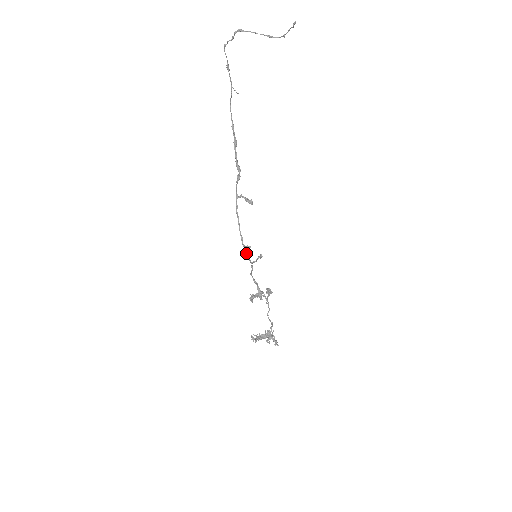
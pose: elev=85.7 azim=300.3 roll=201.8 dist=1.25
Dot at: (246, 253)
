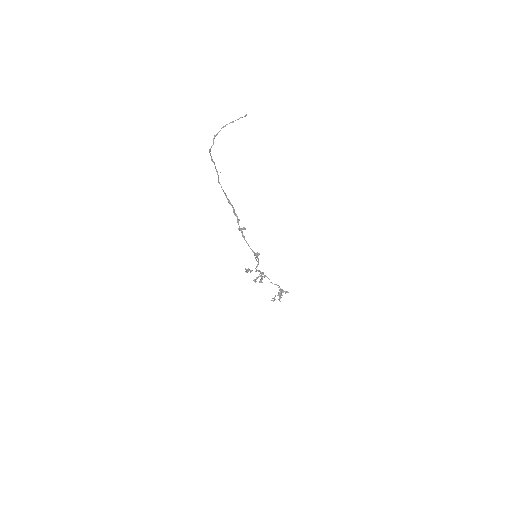
Dot at: occluded
